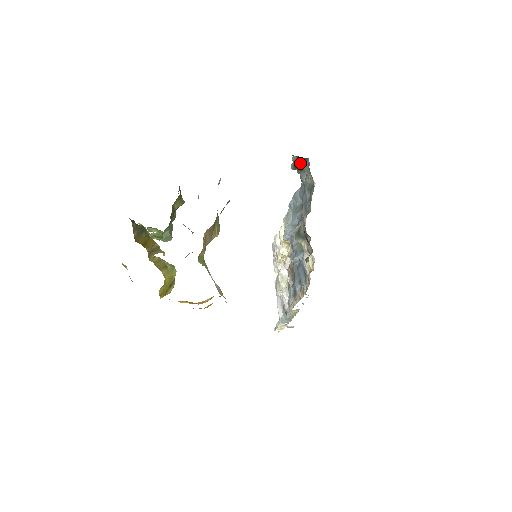
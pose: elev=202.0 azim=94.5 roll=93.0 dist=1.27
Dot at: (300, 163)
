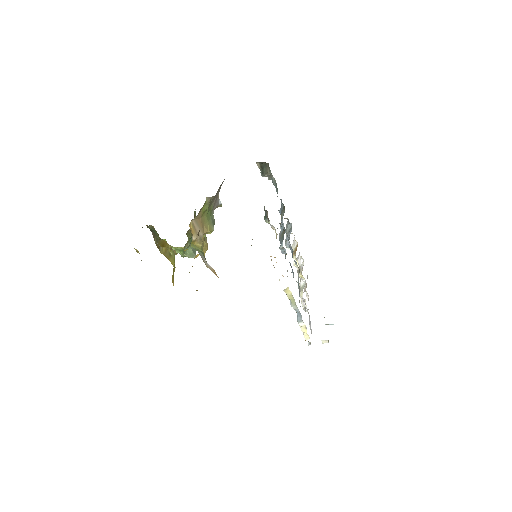
Dot at: (265, 169)
